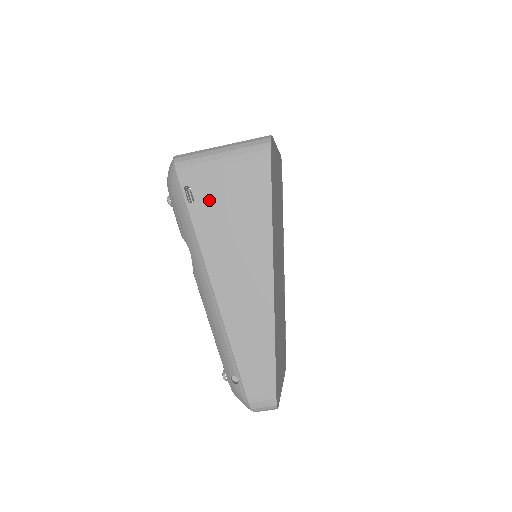
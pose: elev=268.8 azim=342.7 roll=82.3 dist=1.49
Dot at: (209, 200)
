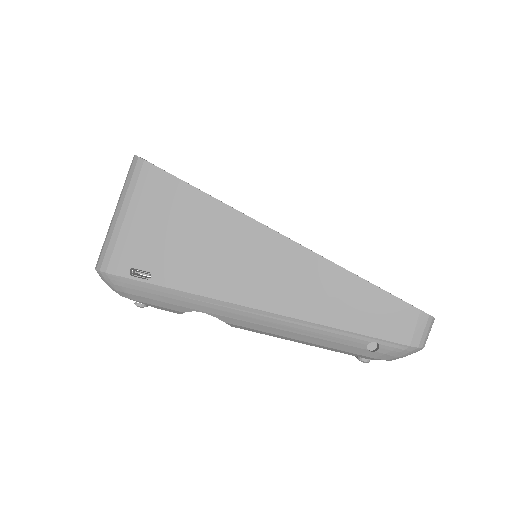
Dot at: (158, 256)
